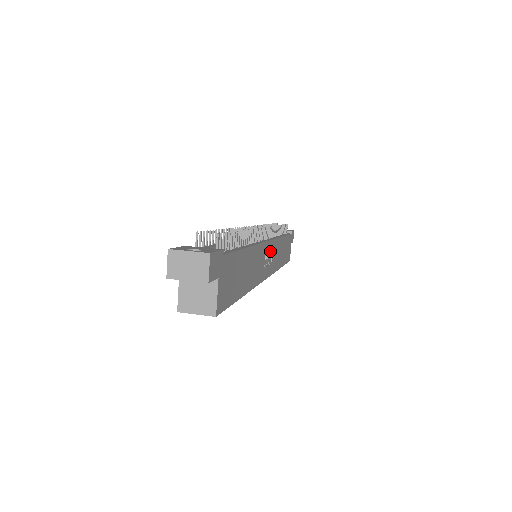
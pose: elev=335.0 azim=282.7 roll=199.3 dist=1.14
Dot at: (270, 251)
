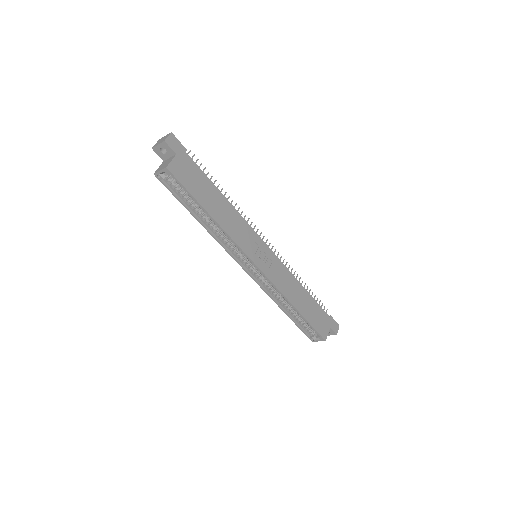
Dot at: (268, 256)
